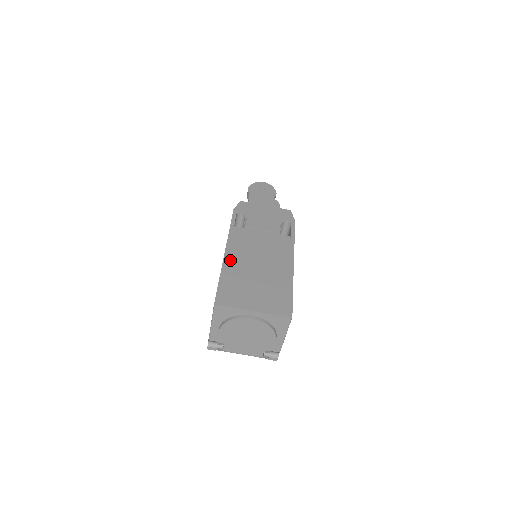
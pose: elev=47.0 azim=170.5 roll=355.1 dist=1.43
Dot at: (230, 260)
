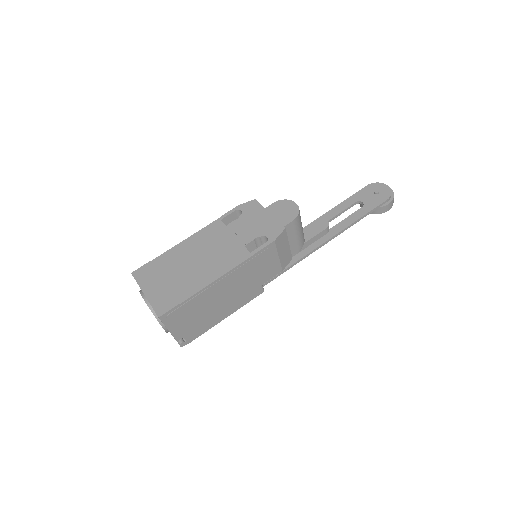
Dot at: (181, 247)
